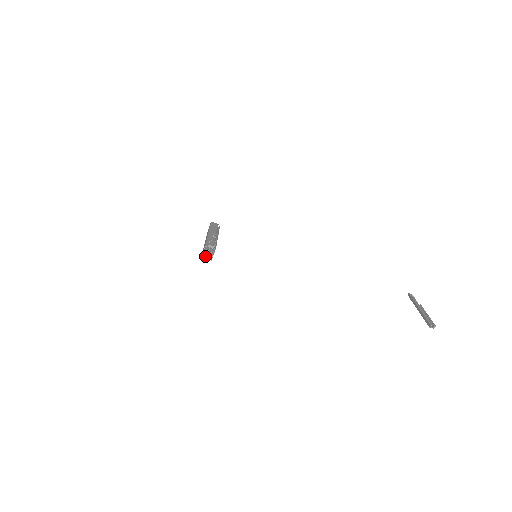
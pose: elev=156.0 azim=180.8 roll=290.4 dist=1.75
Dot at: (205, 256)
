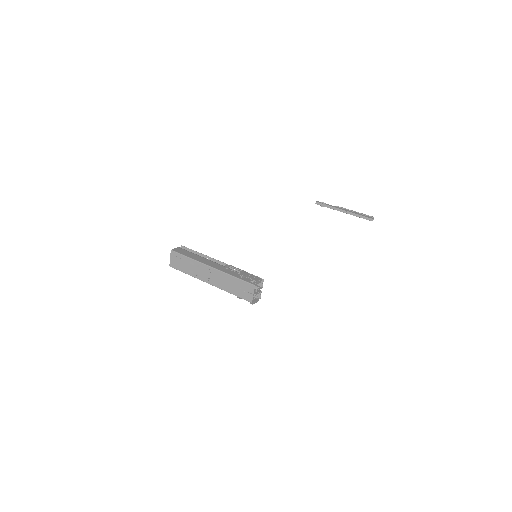
Dot at: (249, 298)
